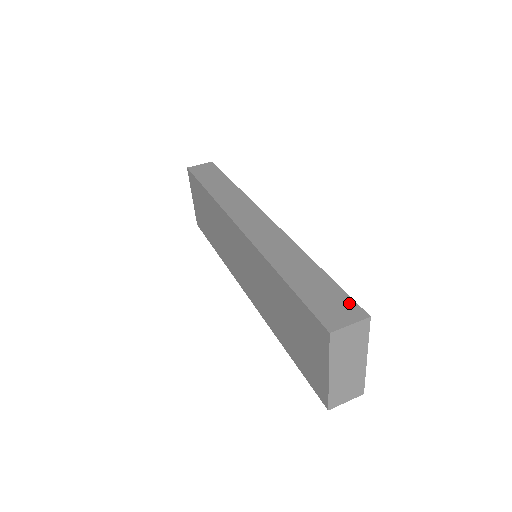
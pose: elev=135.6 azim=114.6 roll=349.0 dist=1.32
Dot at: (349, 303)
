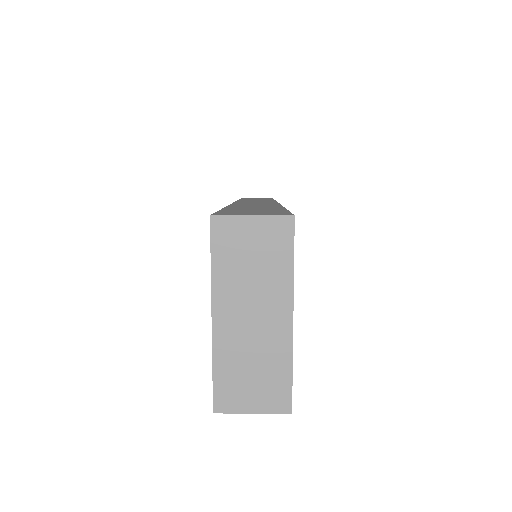
Dot at: (280, 212)
